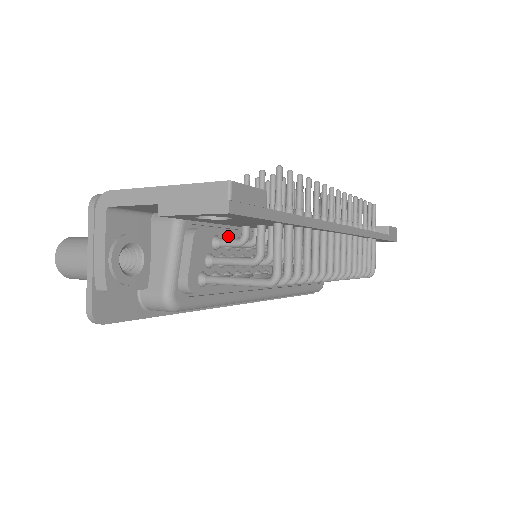
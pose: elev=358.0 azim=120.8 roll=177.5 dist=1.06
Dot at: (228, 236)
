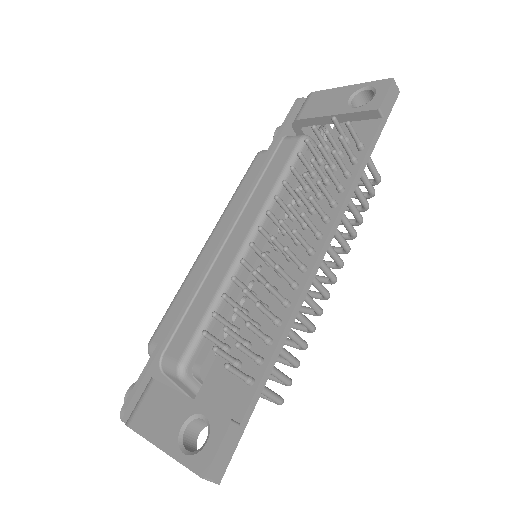
Dot at: occluded
